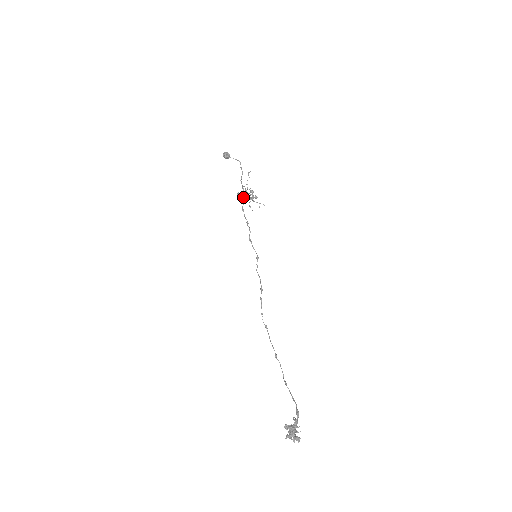
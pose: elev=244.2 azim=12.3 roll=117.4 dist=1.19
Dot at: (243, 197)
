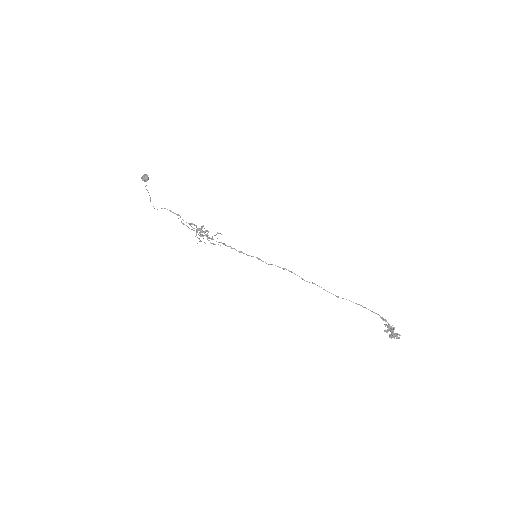
Dot at: occluded
